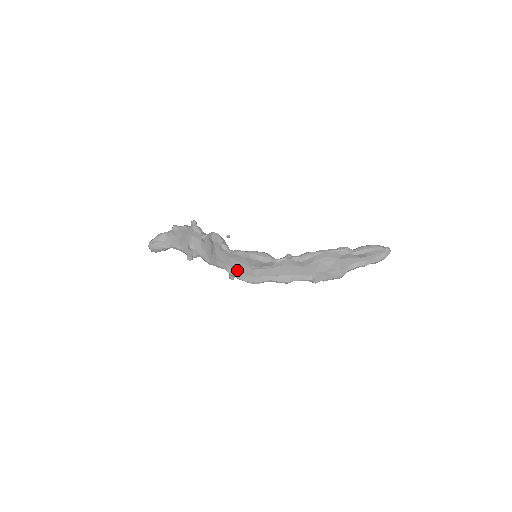
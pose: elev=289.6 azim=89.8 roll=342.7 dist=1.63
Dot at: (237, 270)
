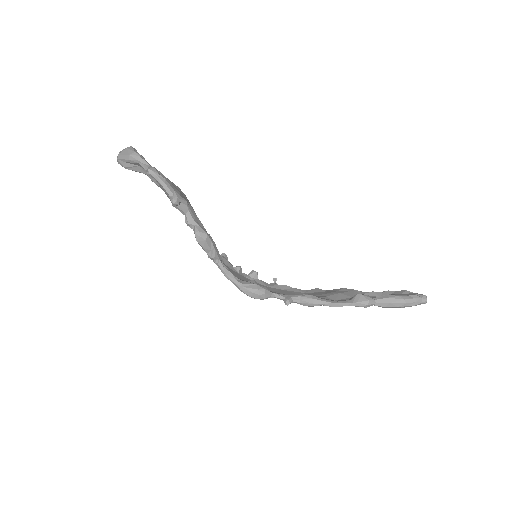
Dot at: occluded
